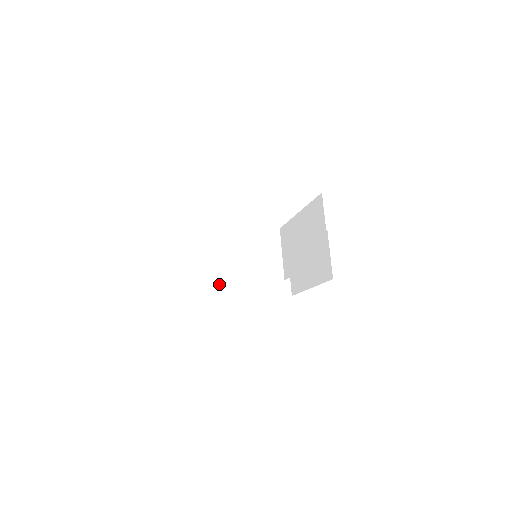
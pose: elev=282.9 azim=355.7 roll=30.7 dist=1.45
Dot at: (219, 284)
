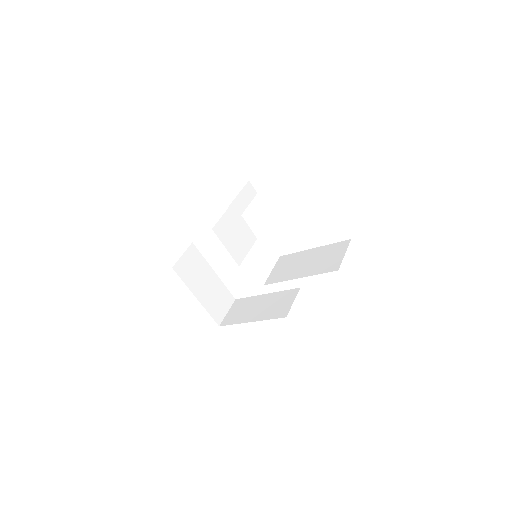
Dot at: (186, 267)
